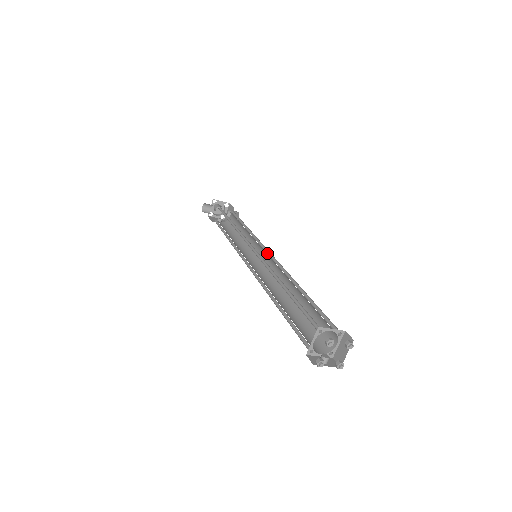
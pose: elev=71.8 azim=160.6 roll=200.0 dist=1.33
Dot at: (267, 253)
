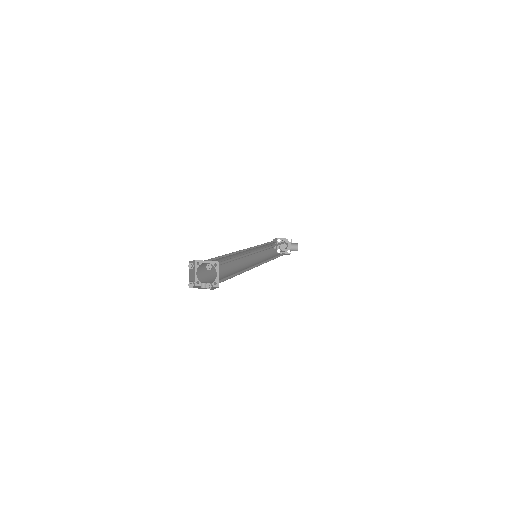
Dot at: occluded
